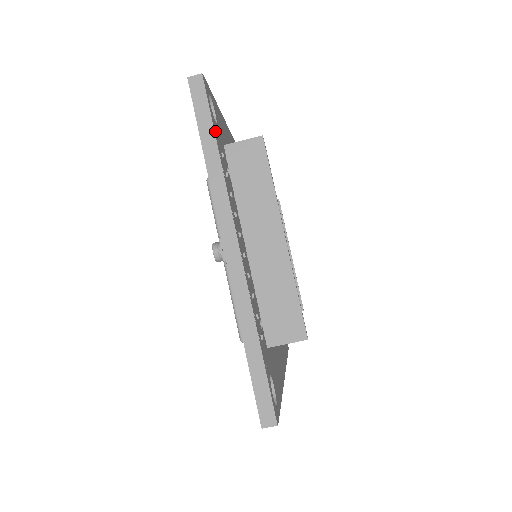
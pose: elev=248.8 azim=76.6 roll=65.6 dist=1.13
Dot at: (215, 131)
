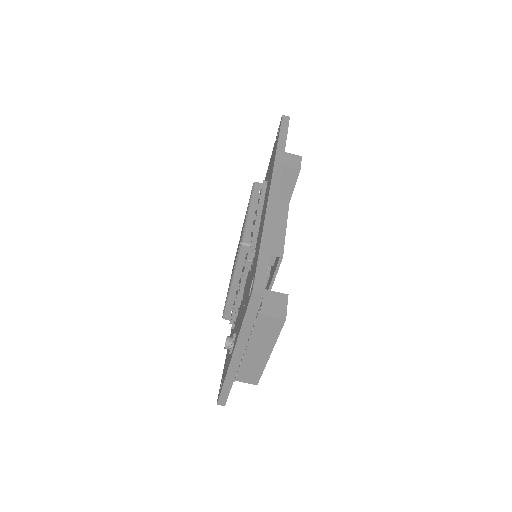
Dot at: occluded
